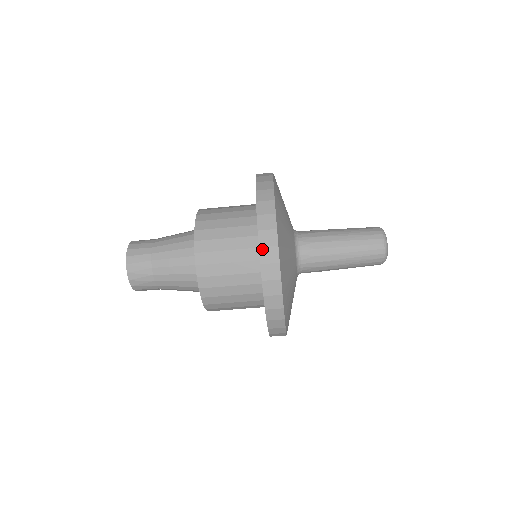
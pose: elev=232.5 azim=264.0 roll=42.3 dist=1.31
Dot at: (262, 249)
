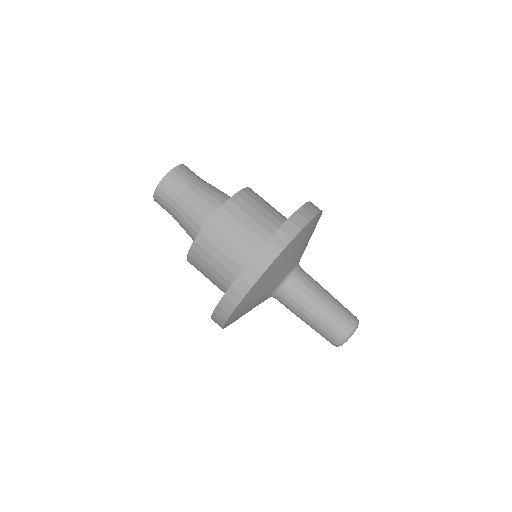
Dot at: (308, 204)
